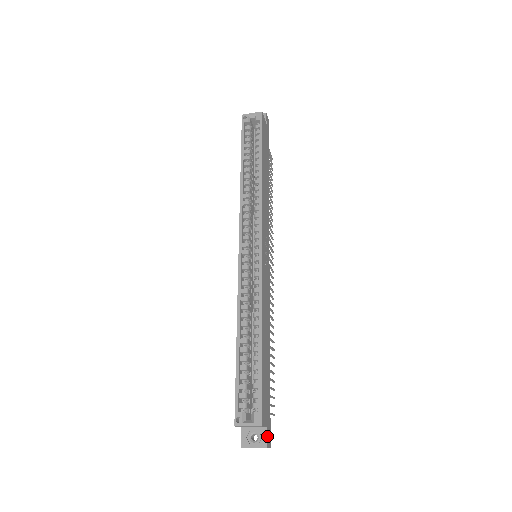
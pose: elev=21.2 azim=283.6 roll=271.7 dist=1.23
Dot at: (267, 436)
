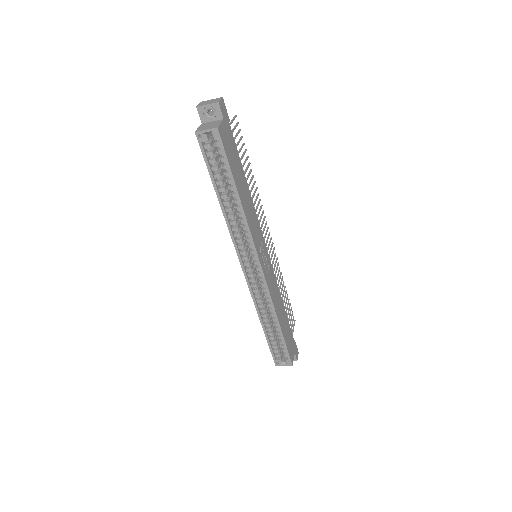
Dot at: (296, 356)
